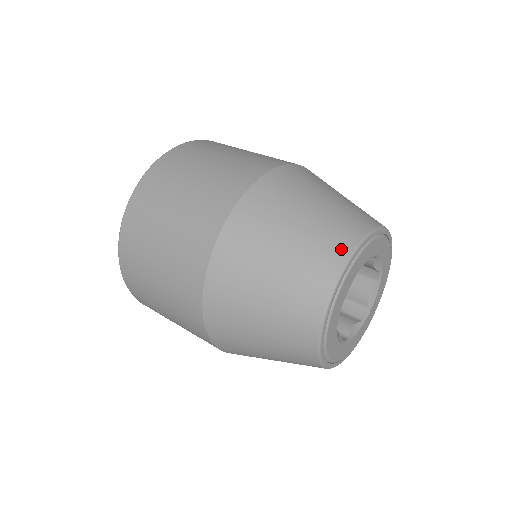
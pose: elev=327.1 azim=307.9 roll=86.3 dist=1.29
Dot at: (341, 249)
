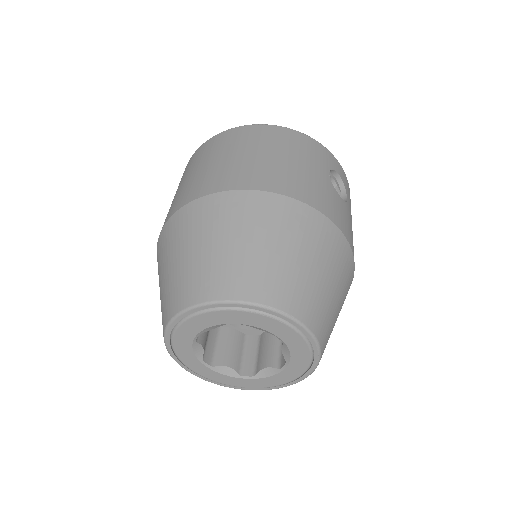
Dot at: (169, 310)
